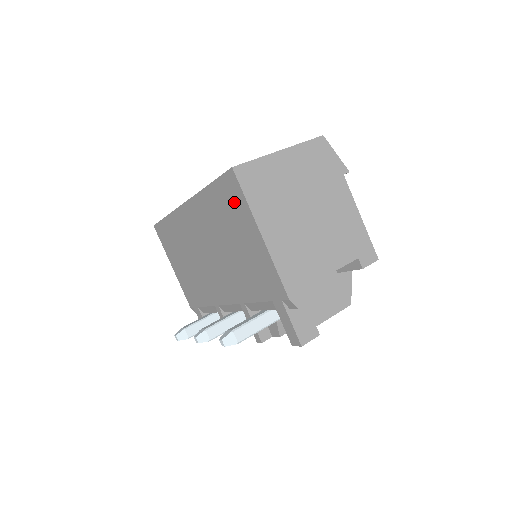
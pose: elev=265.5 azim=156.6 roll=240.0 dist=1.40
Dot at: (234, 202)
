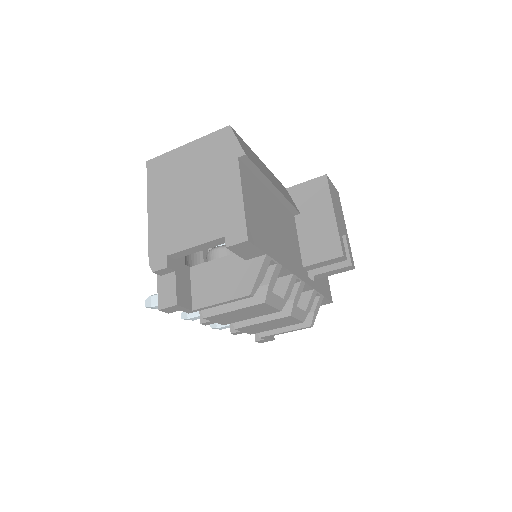
Dot at: occluded
